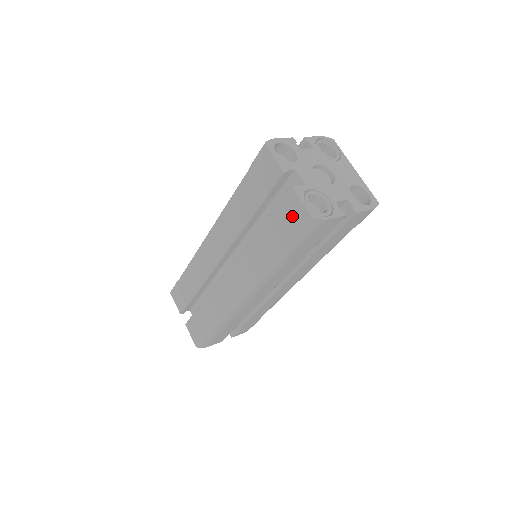
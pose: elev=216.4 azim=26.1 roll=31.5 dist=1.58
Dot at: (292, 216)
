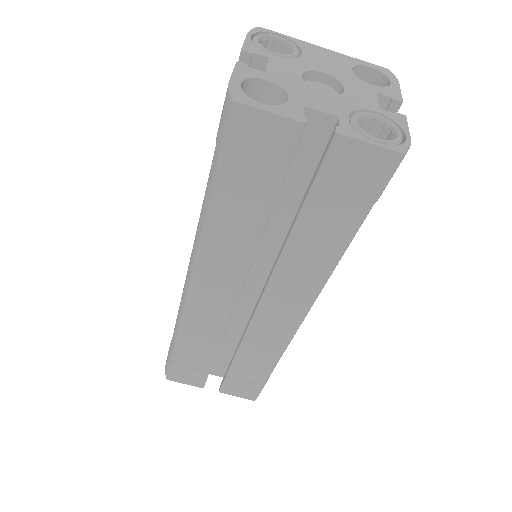
Dot at: (358, 176)
